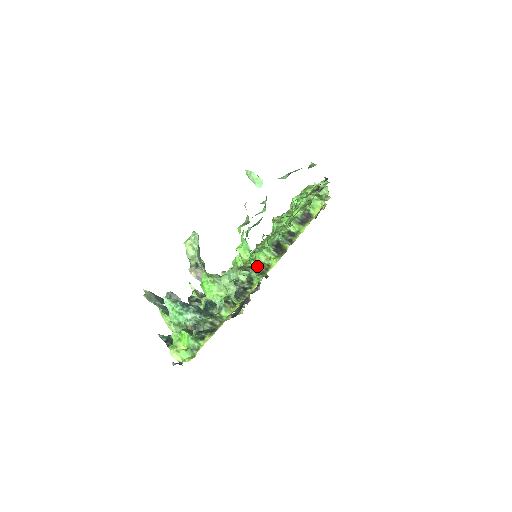
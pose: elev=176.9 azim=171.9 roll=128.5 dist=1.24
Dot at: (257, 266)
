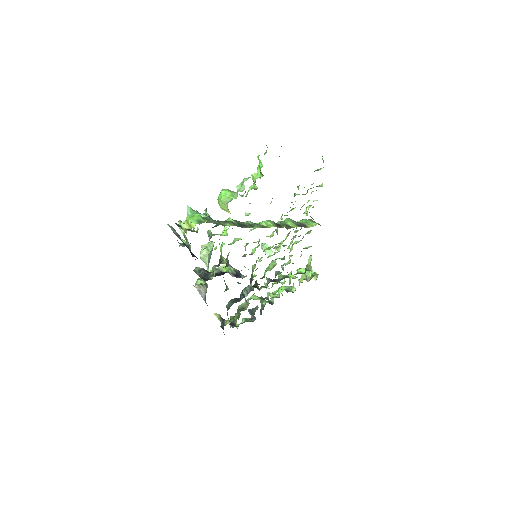
Dot at: (259, 224)
